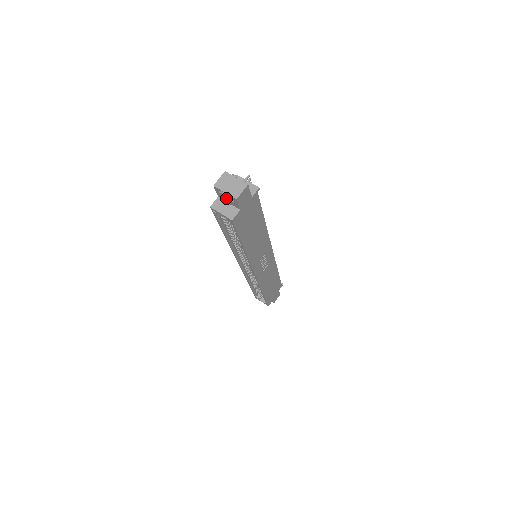
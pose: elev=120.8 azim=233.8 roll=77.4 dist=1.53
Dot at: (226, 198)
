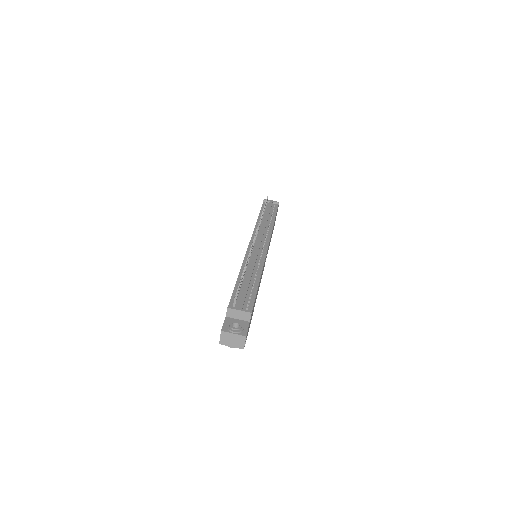
Dot at: occluded
